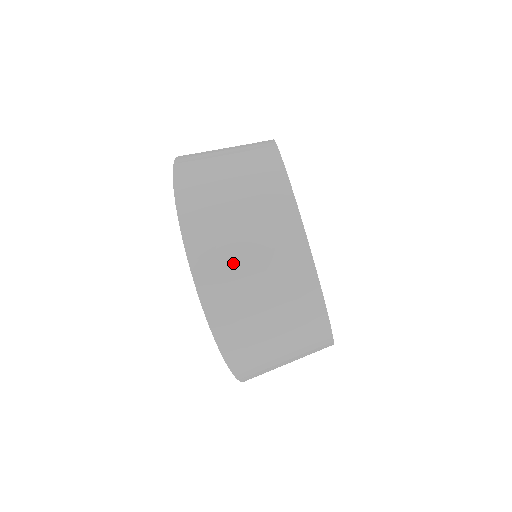
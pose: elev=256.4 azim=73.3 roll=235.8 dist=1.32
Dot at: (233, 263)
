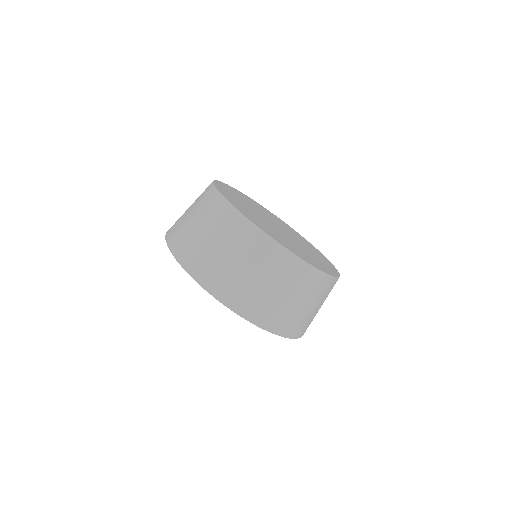
Dot at: (251, 289)
